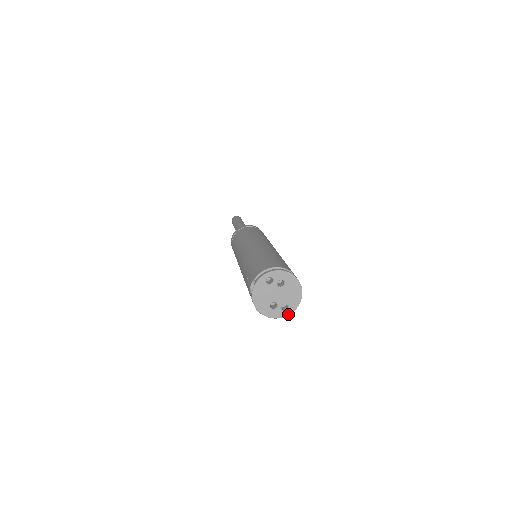
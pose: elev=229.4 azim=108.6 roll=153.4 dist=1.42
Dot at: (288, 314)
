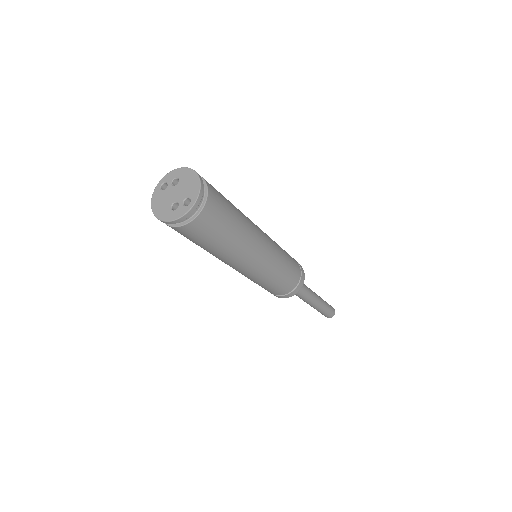
Dot at: (192, 206)
